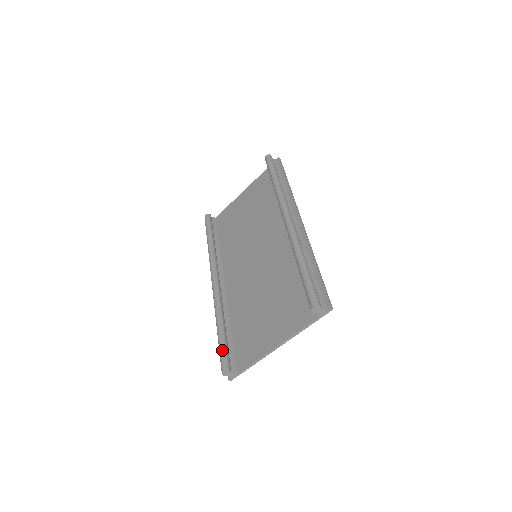
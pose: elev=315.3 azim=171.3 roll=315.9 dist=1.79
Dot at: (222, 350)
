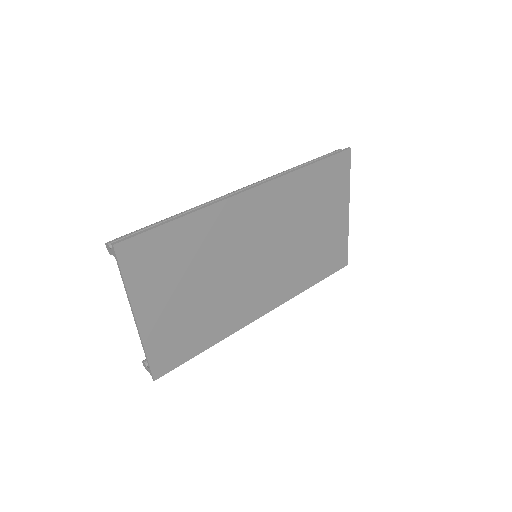
Dot at: occluded
